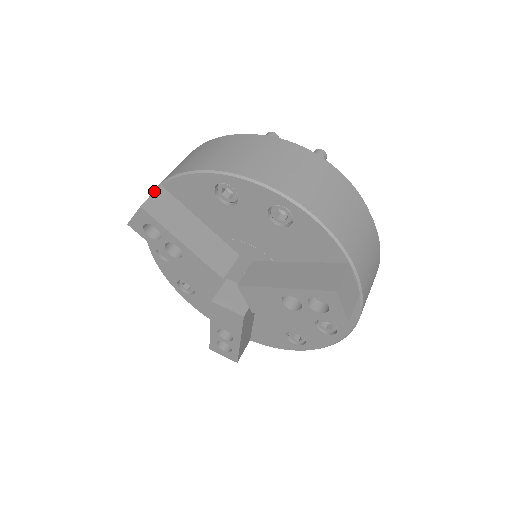
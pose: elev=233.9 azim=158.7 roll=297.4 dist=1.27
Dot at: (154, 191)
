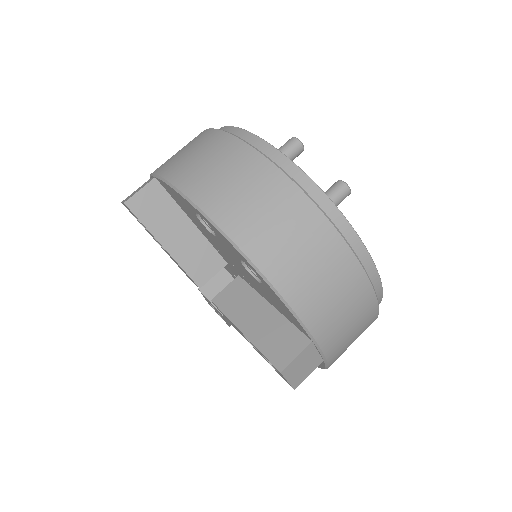
Dot at: (151, 175)
